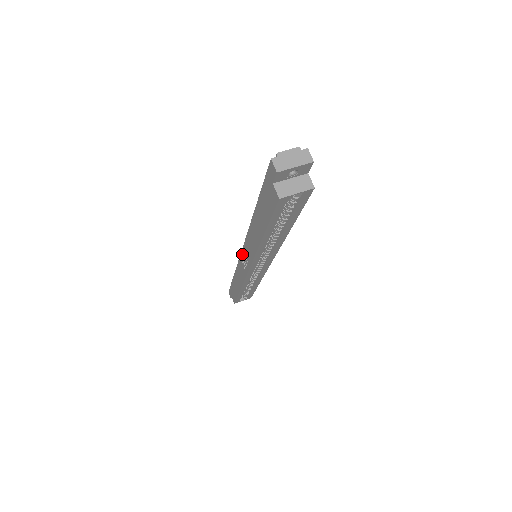
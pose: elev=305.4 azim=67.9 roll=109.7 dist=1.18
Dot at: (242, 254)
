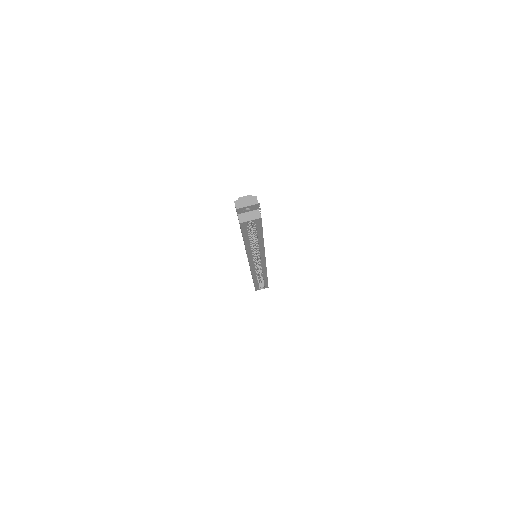
Dot at: occluded
